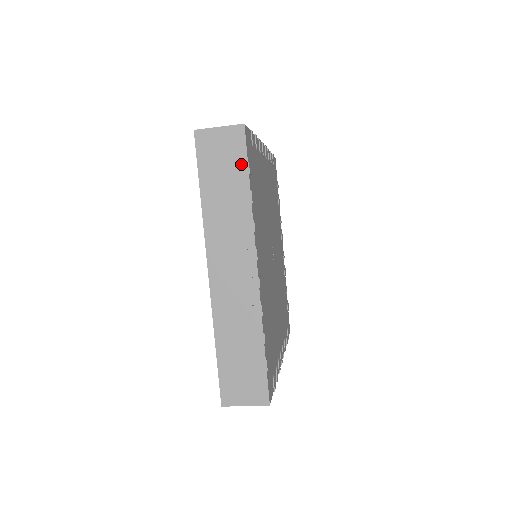
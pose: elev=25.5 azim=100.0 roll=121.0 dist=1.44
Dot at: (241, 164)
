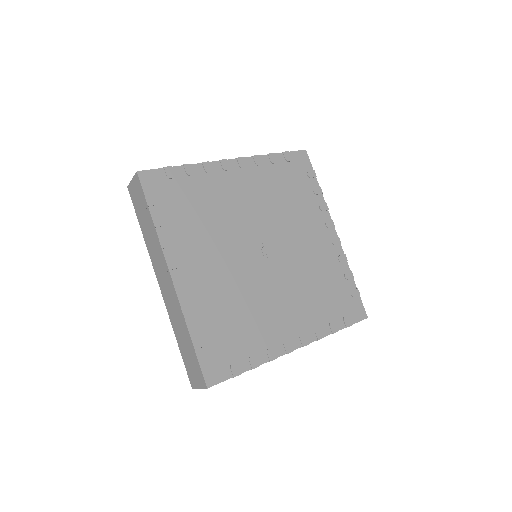
Dot at: (144, 201)
